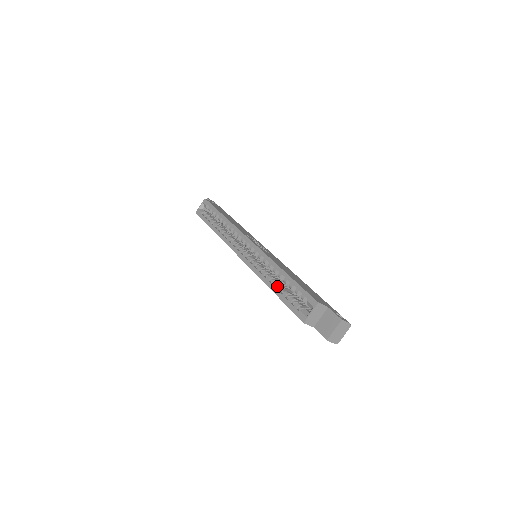
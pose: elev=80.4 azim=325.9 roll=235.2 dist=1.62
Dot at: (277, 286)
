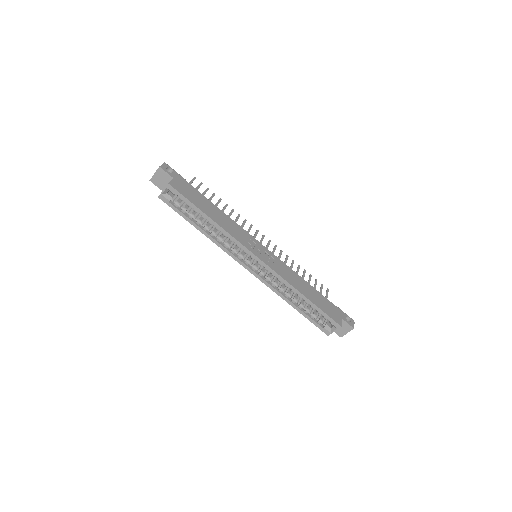
Dot at: (297, 304)
